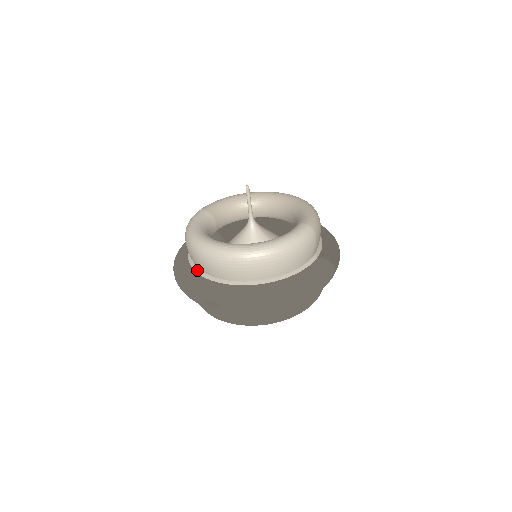
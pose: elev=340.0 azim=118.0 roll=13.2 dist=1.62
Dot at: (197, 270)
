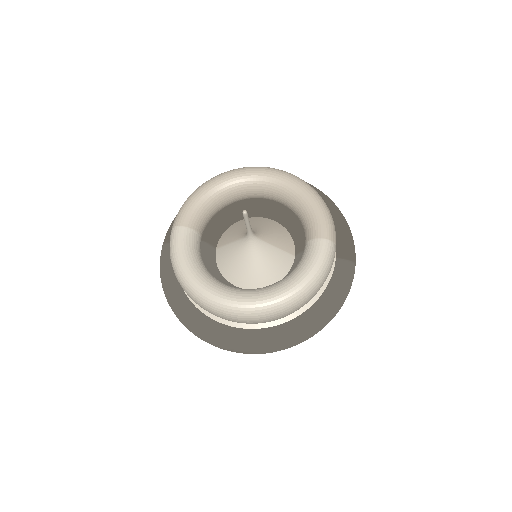
Dot at: (205, 311)
